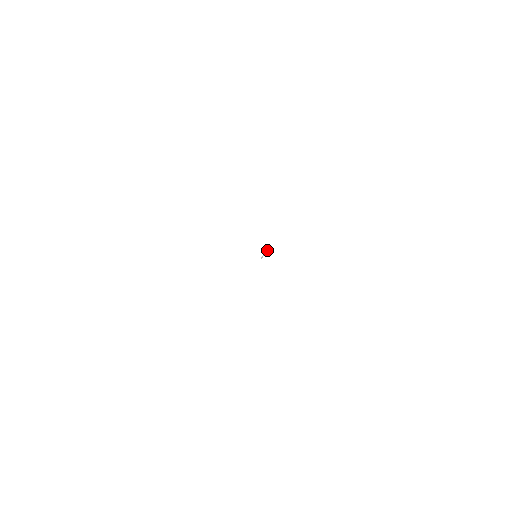
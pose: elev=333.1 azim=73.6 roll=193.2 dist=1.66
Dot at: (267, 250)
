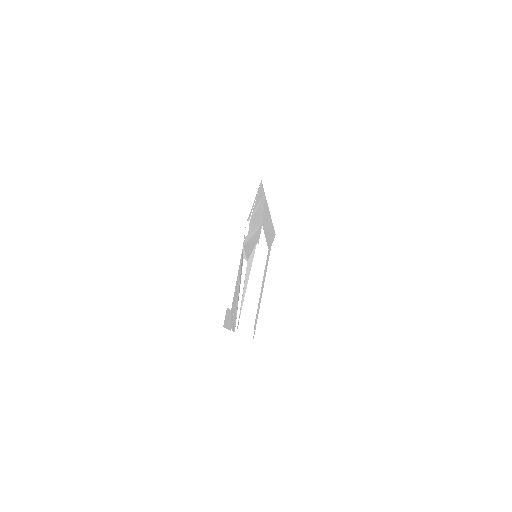
Dot at: (243, 250)
